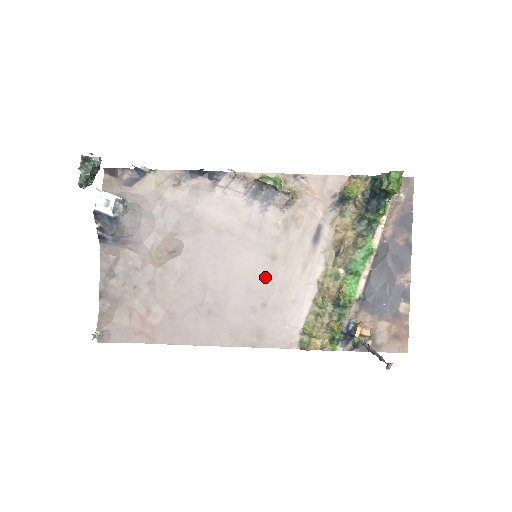
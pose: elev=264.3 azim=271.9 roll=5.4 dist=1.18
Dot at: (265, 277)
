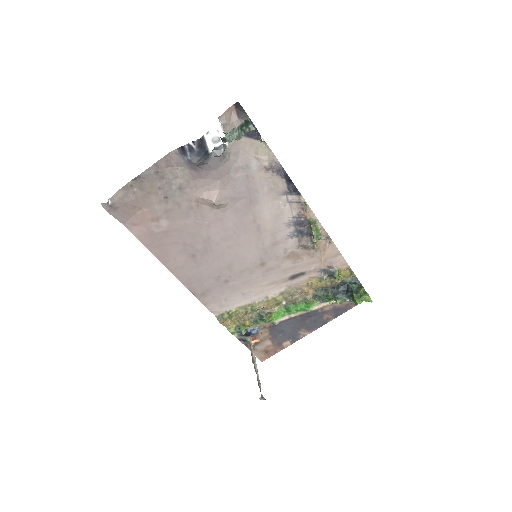
Dot at: (246, 269)
